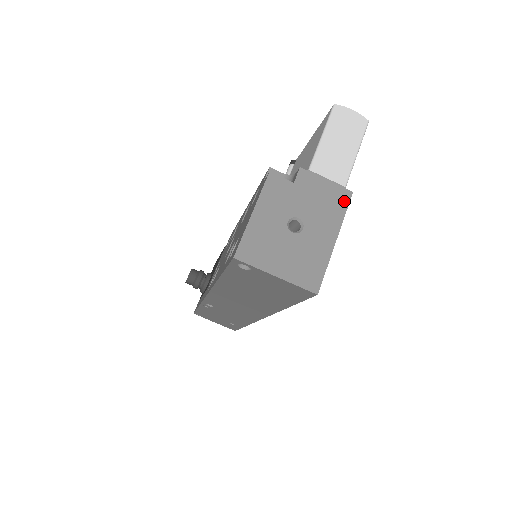
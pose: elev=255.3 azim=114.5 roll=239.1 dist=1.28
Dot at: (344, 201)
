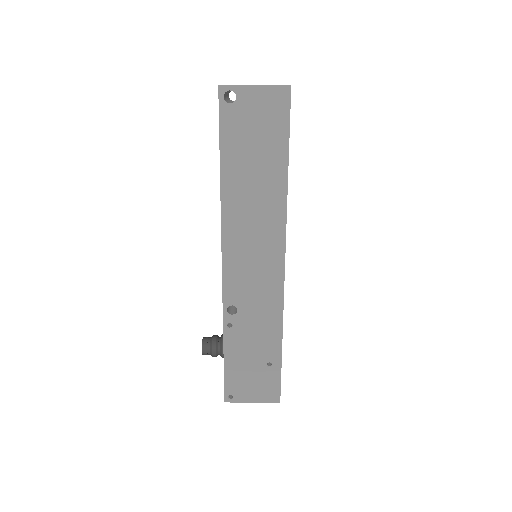
Dot at: occluded
